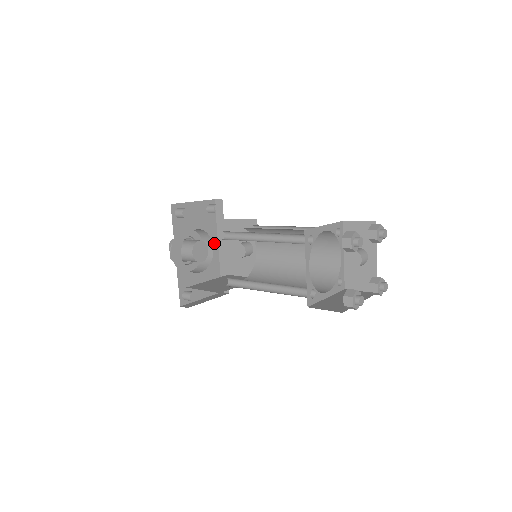
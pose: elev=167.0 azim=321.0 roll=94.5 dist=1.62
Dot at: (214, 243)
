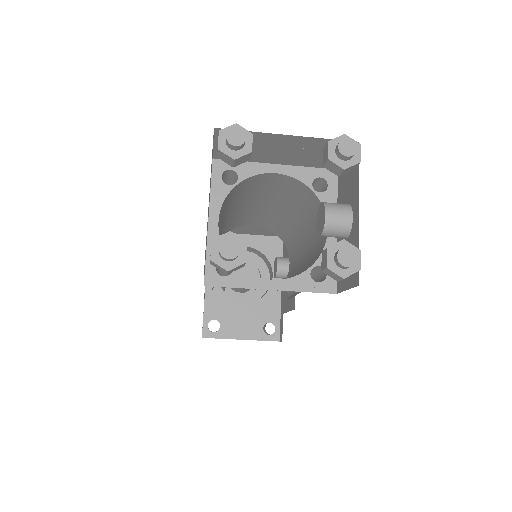
Dot at: occluded
